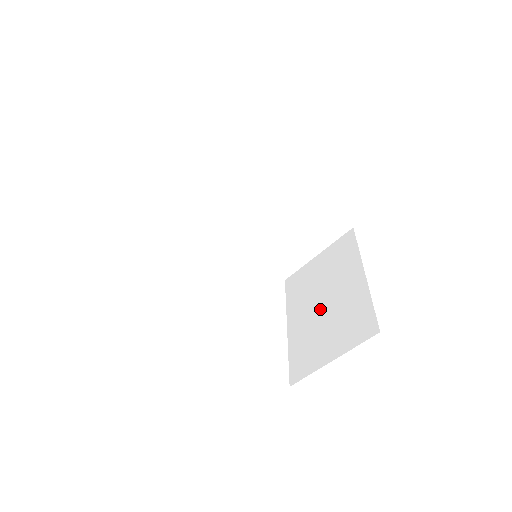
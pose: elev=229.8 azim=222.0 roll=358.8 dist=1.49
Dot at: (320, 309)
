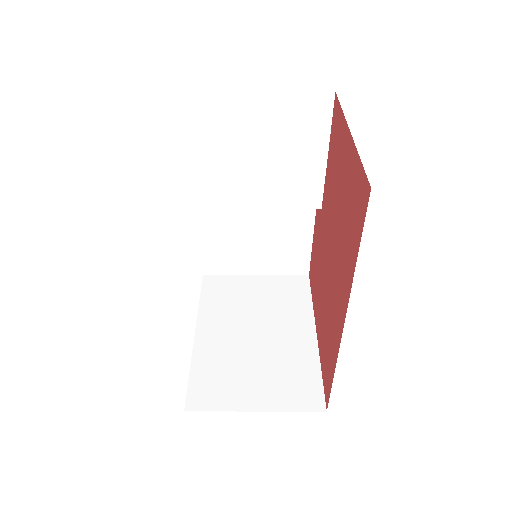
Dot at: (249, 339)
